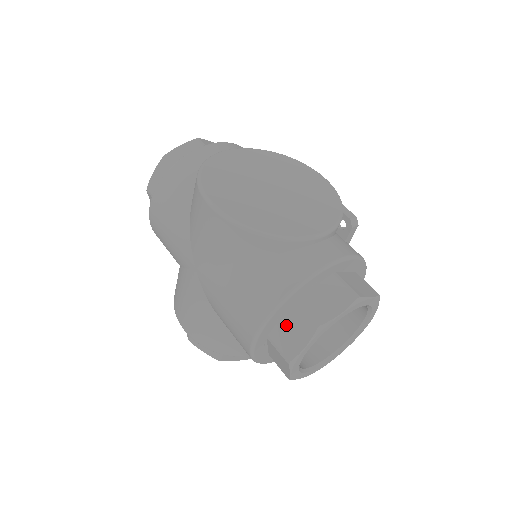
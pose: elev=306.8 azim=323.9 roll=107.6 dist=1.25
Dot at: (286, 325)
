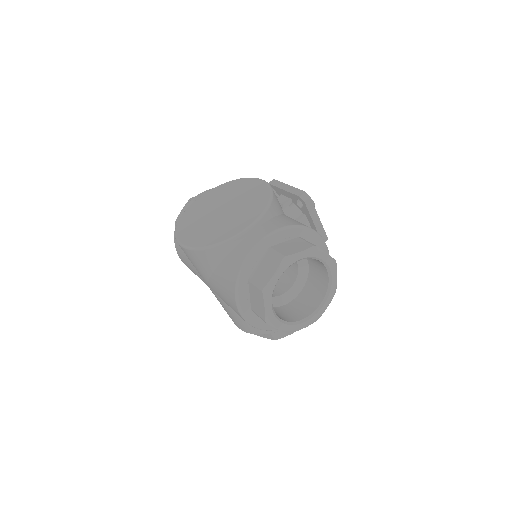
Dot at: (253, 298)
